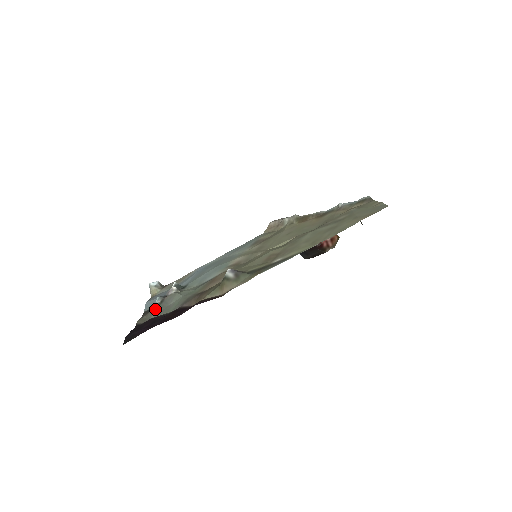
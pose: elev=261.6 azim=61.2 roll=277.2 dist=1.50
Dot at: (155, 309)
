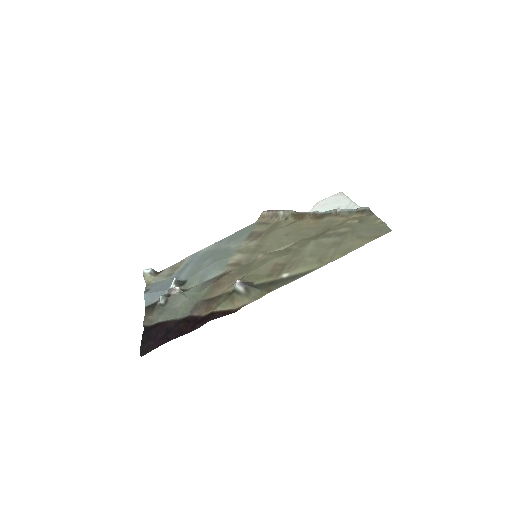
Dot at: (161, 311)
